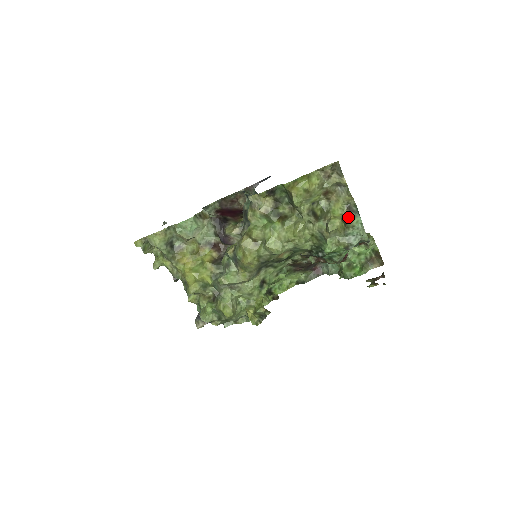
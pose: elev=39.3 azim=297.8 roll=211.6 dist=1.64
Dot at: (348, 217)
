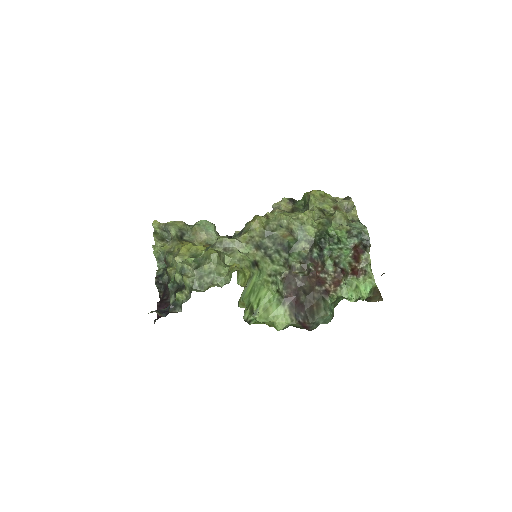
Dot at: occluded
